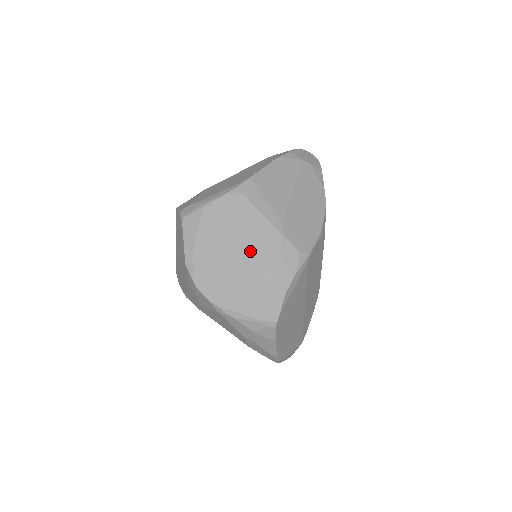
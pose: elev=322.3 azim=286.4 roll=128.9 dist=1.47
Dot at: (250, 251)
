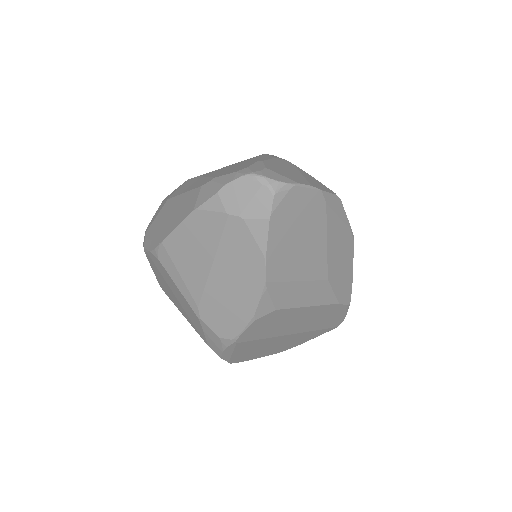
Dot at: (185, 311)
